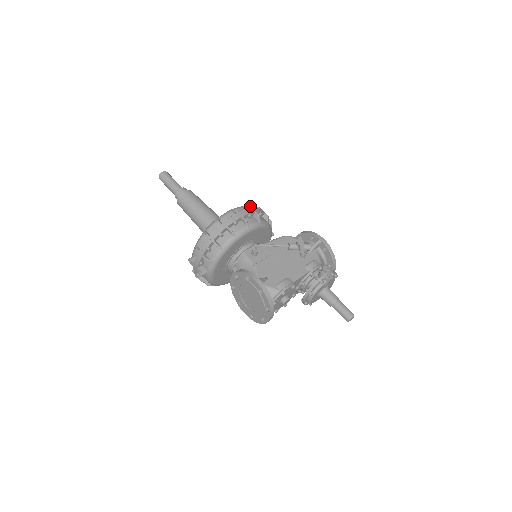
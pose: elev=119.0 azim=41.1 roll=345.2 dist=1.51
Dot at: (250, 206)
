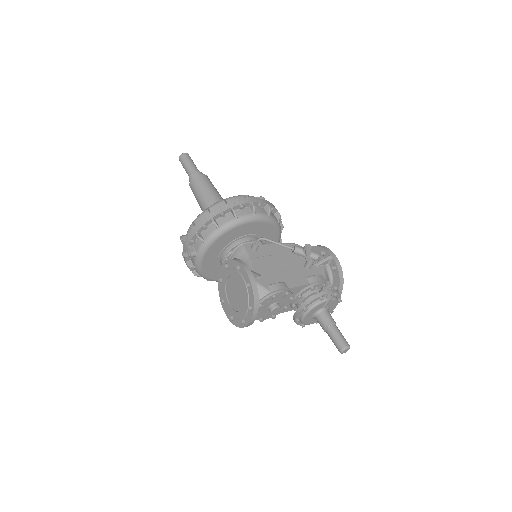
Dot at: (263, 197)
